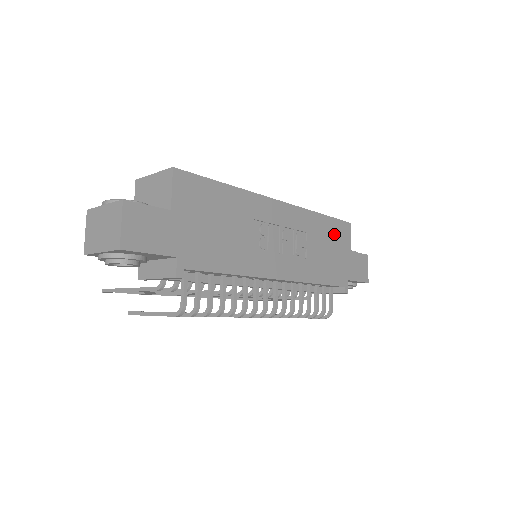
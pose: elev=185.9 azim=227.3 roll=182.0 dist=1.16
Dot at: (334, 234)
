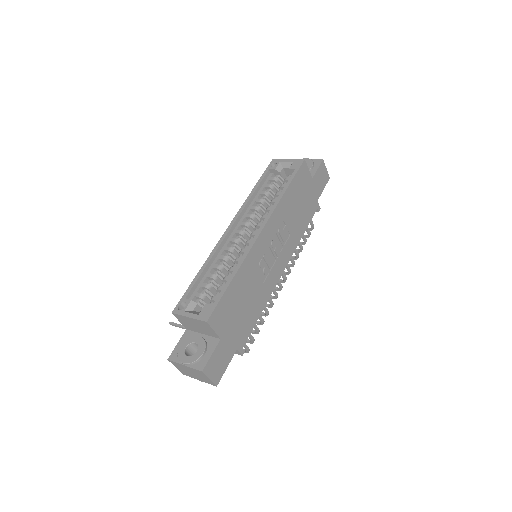
Dot at: (298, 188)
